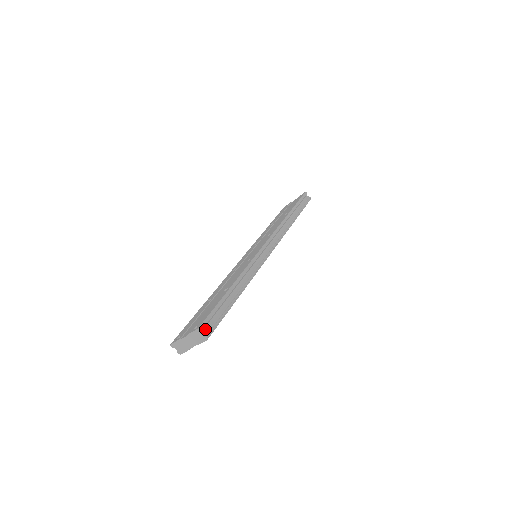
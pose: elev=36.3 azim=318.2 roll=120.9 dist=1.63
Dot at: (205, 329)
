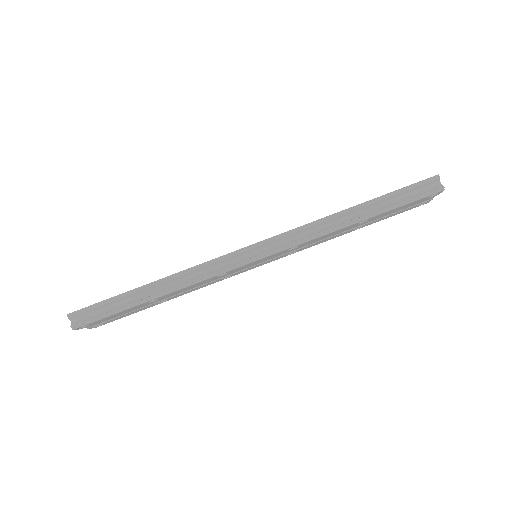
Dot at: (79, 318)
